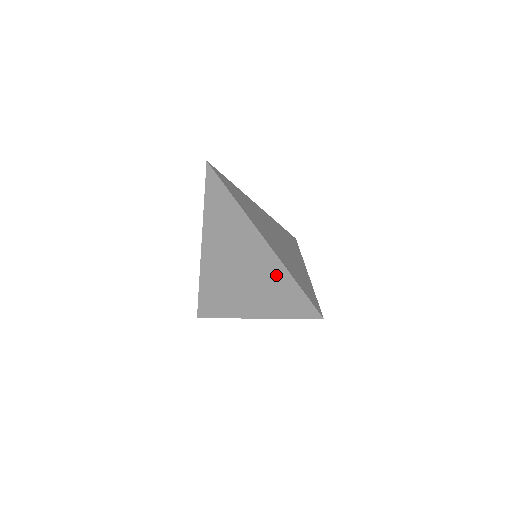
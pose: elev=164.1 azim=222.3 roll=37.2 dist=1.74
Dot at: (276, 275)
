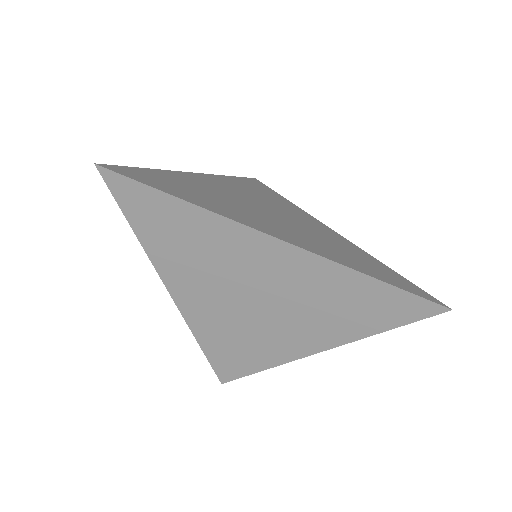
Dot at: (337, 285)
